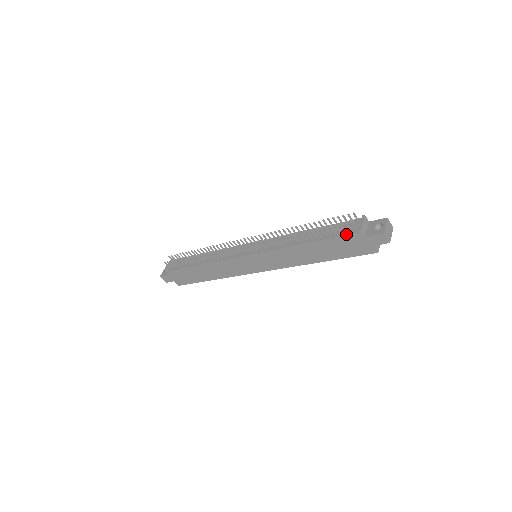
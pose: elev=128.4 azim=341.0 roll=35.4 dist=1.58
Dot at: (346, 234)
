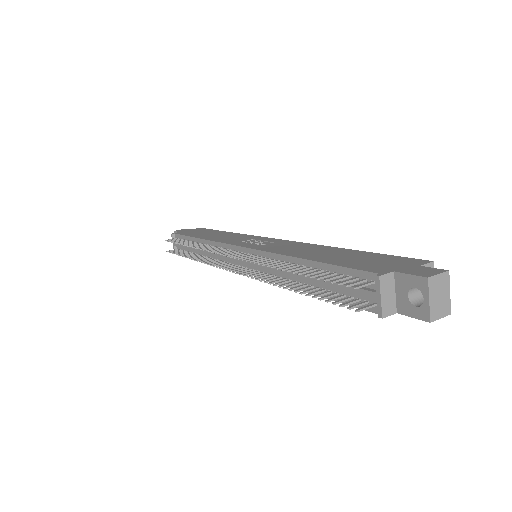
Dot at: occluded
